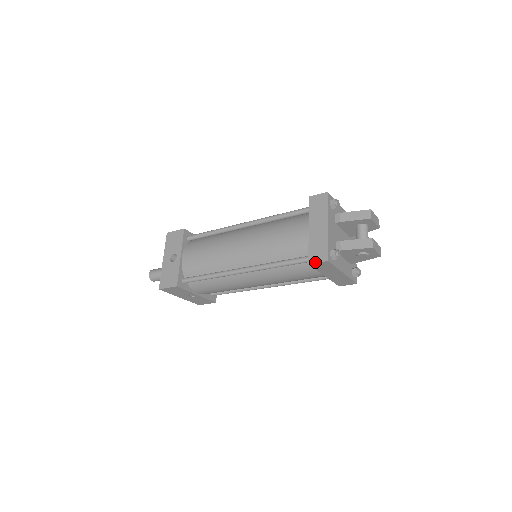
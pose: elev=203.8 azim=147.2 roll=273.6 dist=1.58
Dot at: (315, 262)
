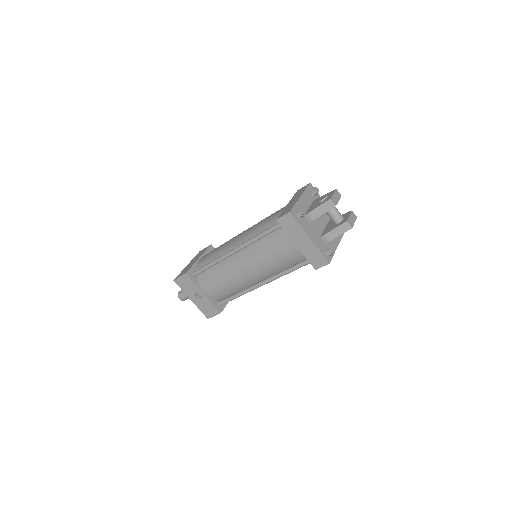
Dot at: (320, 267)
